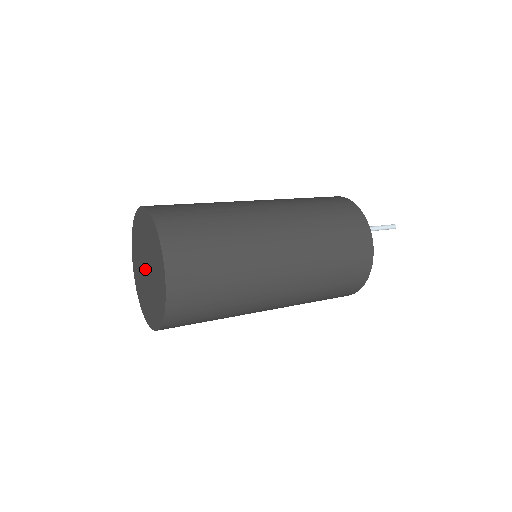
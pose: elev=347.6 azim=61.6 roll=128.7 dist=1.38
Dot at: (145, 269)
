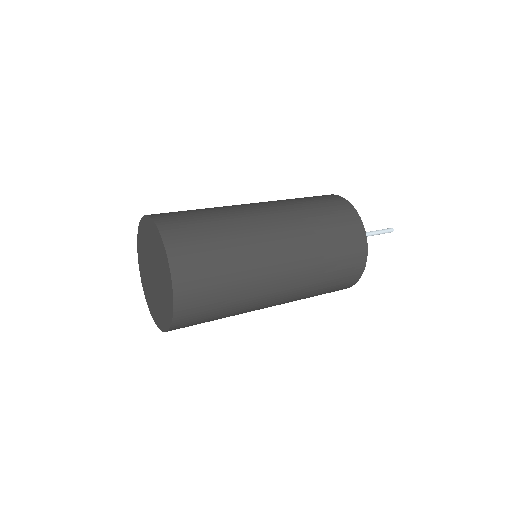
Dot at: (151, 271)
